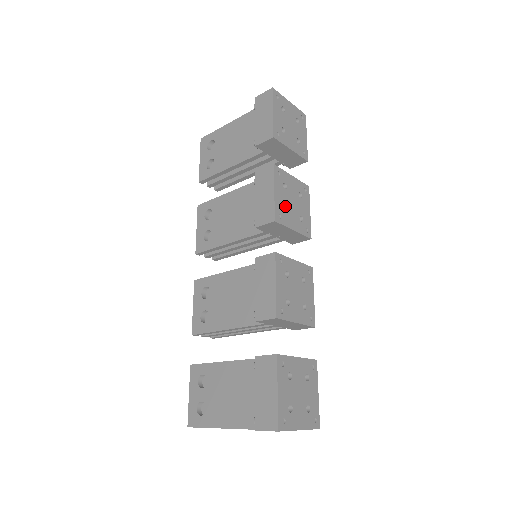
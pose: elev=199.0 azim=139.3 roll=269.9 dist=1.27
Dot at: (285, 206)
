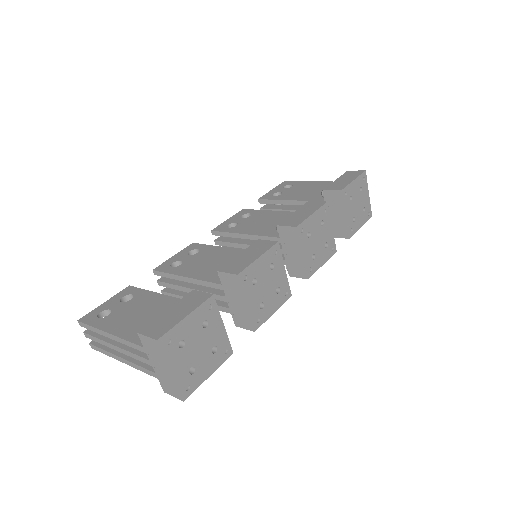
Dot at: (311, 232)
